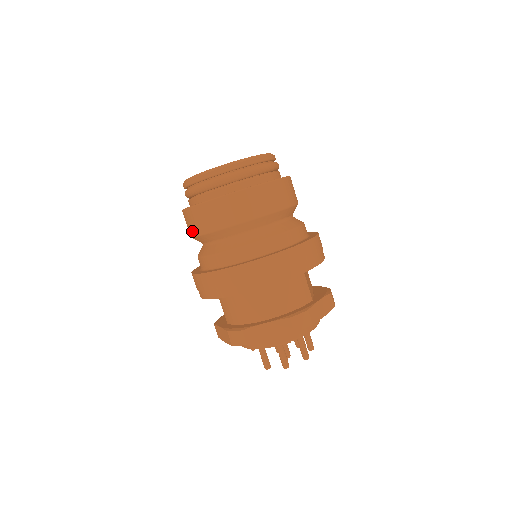
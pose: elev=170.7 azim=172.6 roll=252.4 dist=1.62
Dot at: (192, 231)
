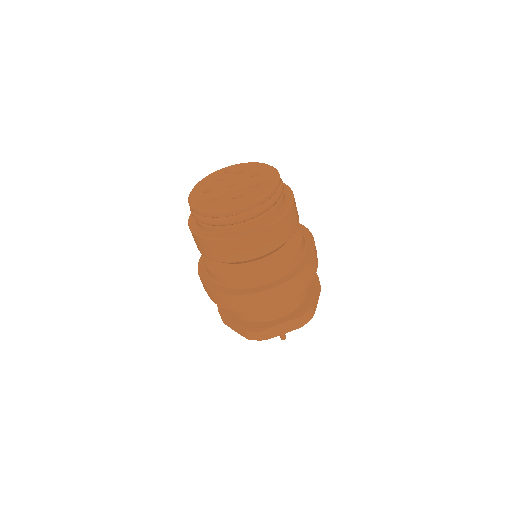
Dot at: (209, 255)
